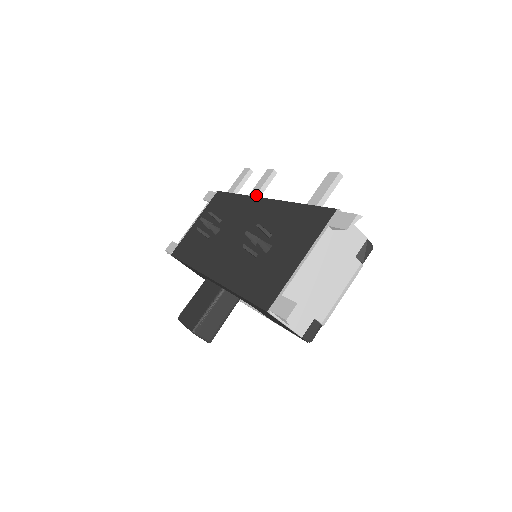
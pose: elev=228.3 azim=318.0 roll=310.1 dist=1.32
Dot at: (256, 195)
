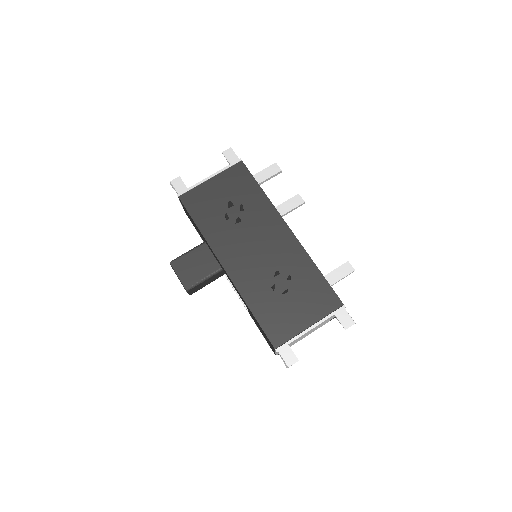
Dot at: (283, 215)
